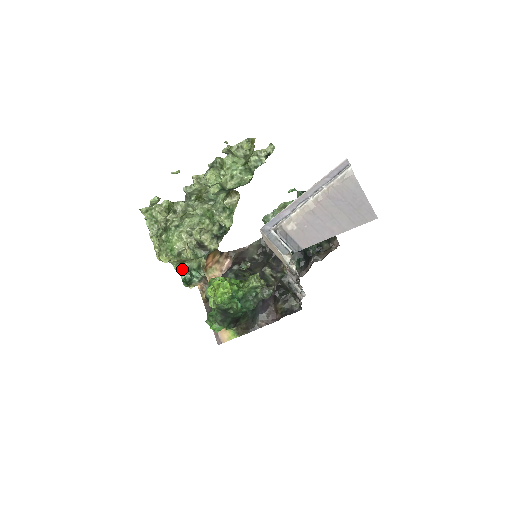
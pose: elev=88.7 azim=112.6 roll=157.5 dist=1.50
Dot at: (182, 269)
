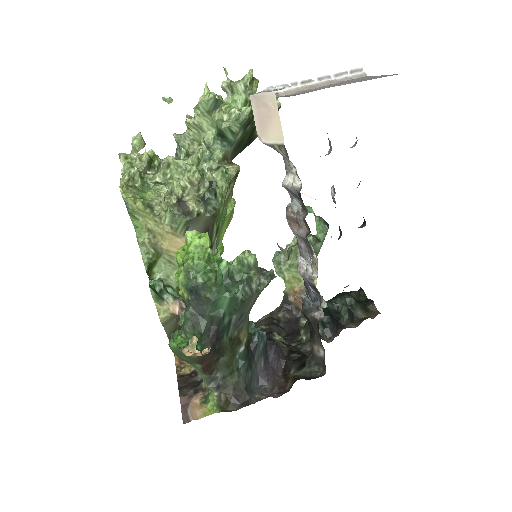
Dot at: occluded
